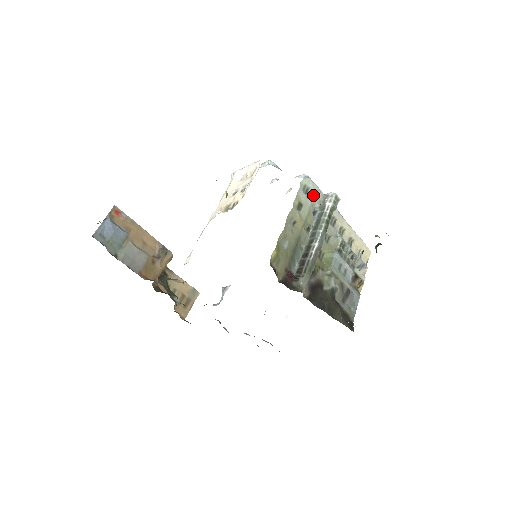
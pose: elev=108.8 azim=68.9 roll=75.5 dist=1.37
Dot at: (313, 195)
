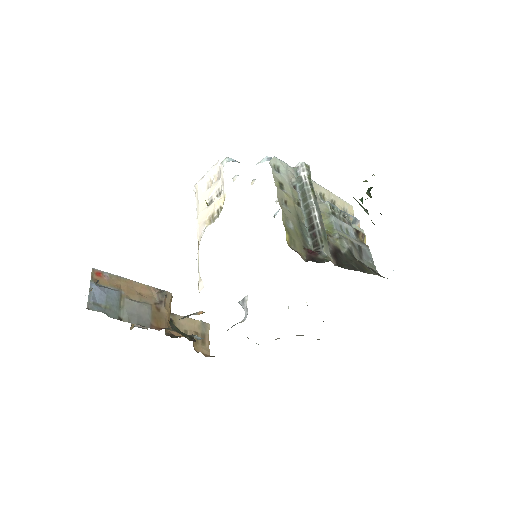
Dot at: (285, 172)
